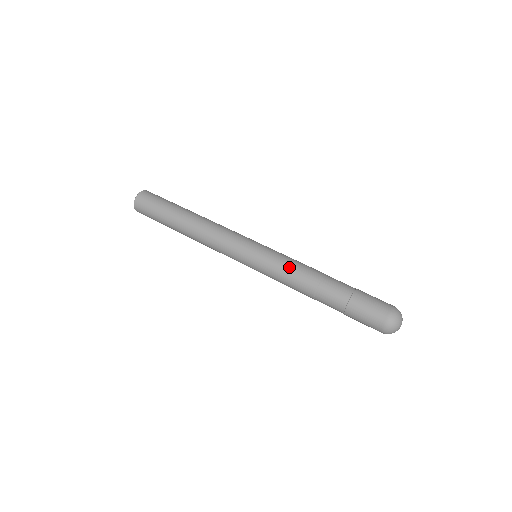
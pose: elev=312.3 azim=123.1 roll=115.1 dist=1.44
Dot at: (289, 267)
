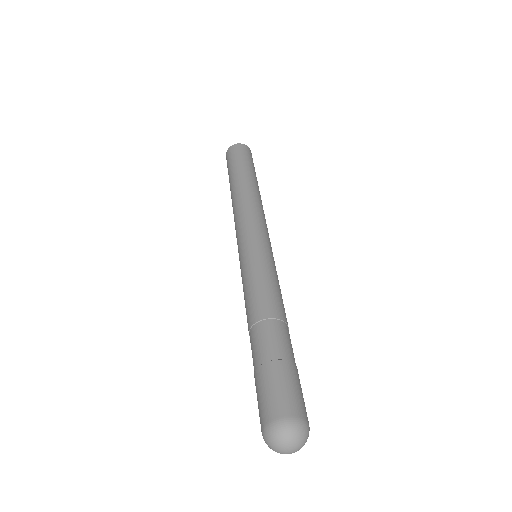
Dot at: (254, 283)
